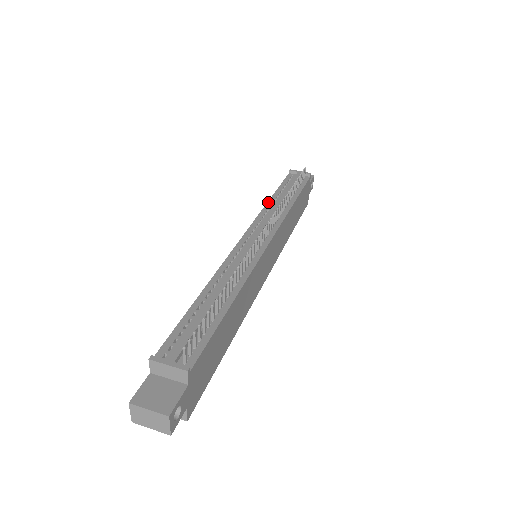
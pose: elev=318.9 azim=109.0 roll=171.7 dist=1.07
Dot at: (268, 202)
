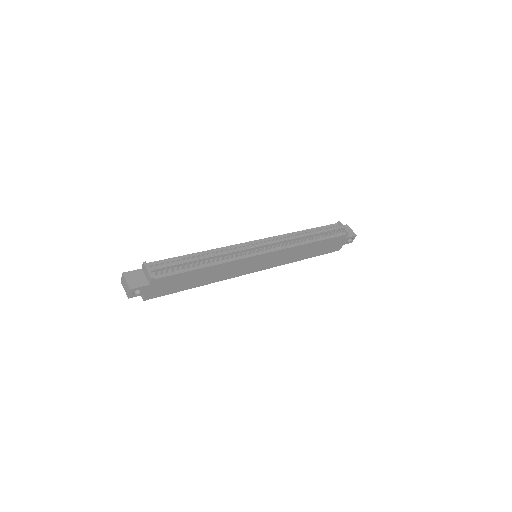
Dot at: (297, 232)
